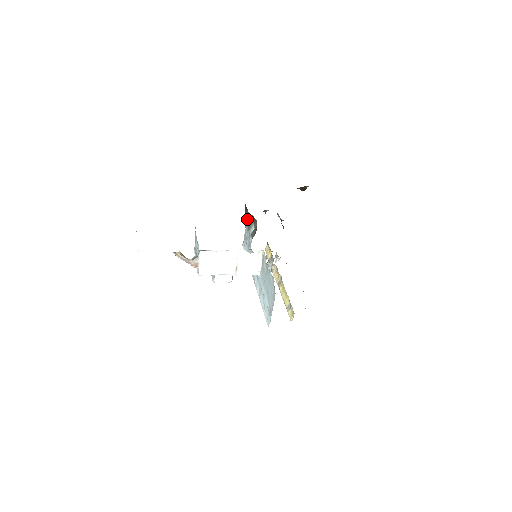
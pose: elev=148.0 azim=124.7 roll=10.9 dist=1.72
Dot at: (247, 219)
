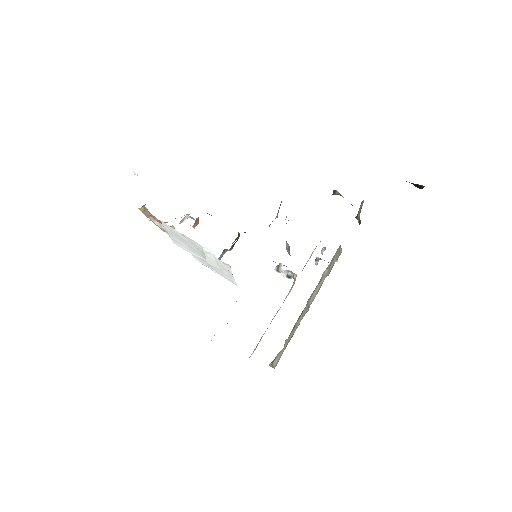
Dot at: occluded
